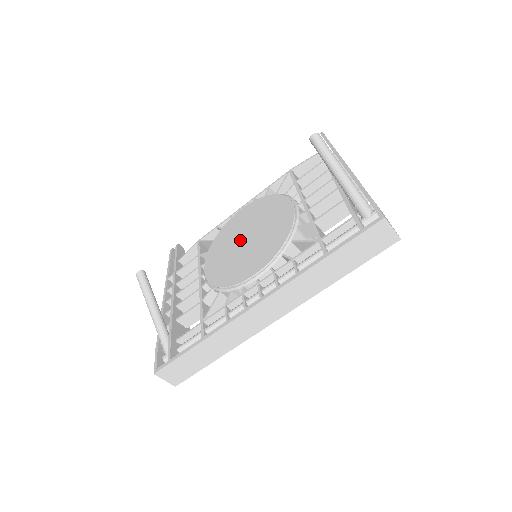
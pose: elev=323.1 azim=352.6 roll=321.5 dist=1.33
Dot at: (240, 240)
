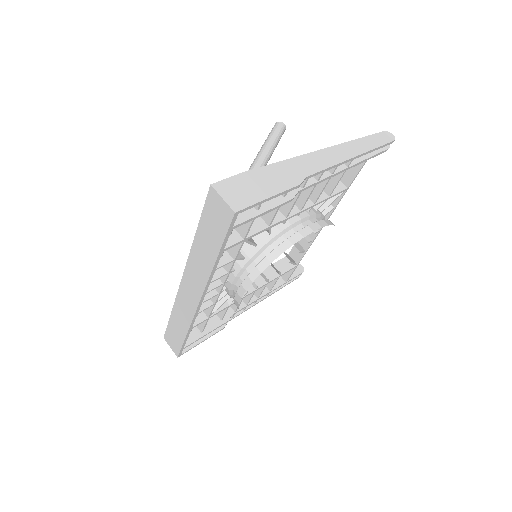
Dot at: occluded
